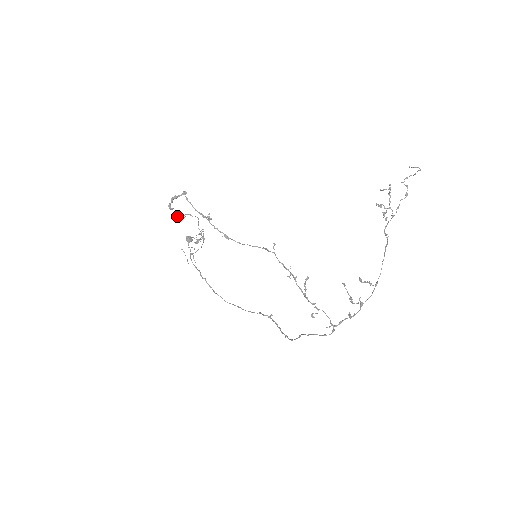
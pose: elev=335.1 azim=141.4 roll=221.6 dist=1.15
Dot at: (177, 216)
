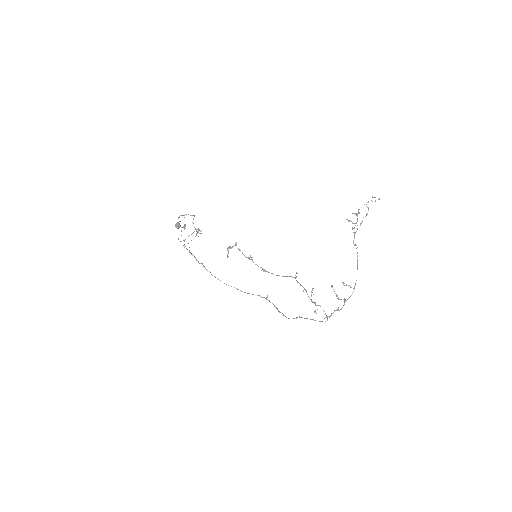
Dot at: (179, 217)
